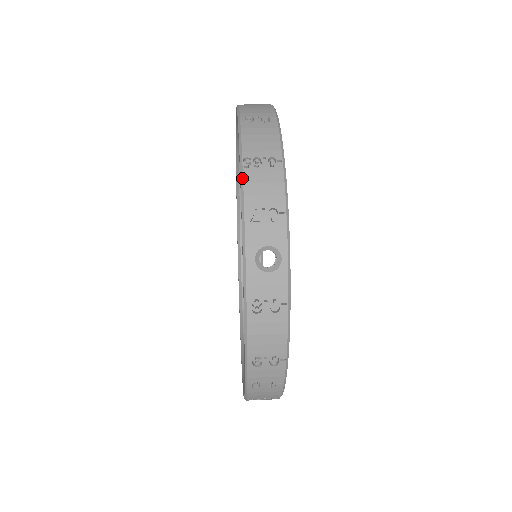
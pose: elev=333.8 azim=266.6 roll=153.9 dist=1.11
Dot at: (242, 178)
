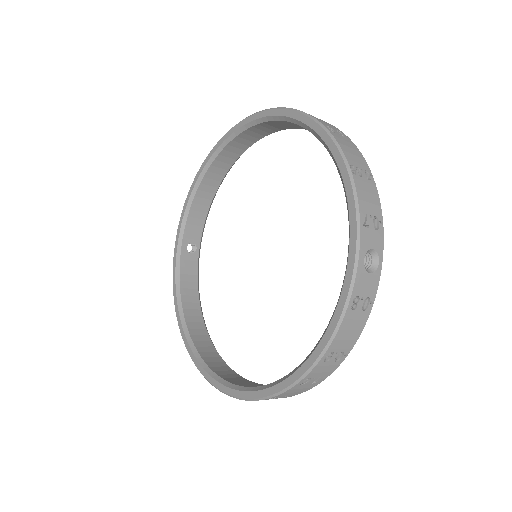
Dot at: (354, 183)
